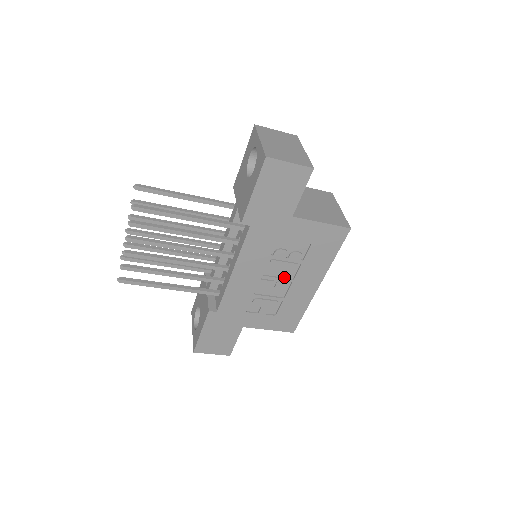
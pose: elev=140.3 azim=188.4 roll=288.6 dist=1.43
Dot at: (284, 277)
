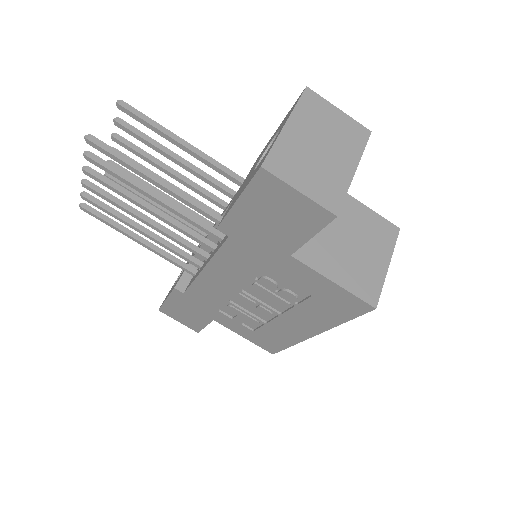
Dot at: (270, 305)
